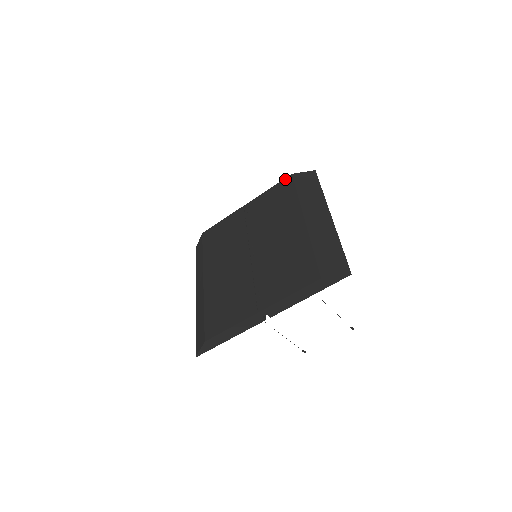
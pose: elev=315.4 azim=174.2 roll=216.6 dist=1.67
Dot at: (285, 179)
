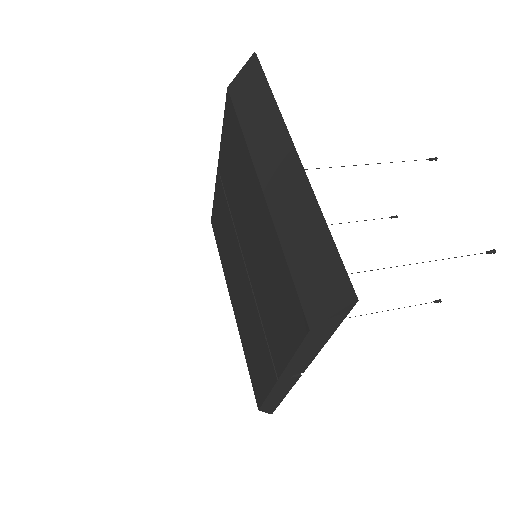
Dot at: (225, 103)
